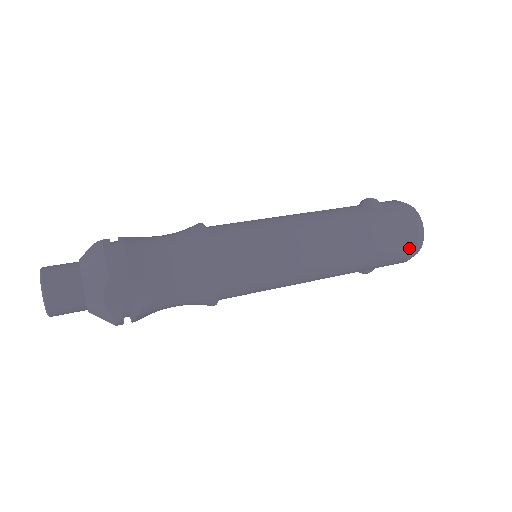
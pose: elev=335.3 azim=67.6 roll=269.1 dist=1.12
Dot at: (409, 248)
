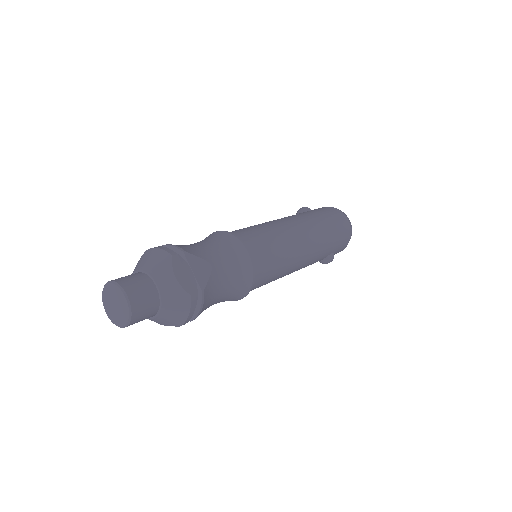
Dot at: (345, 224)
